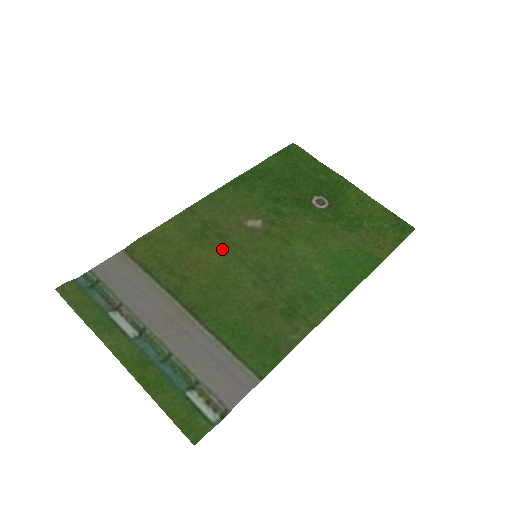
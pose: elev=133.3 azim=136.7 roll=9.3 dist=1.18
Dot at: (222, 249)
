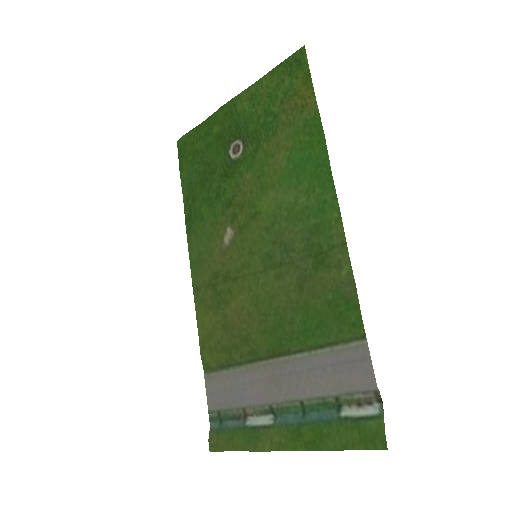
Dot at: (237, 286)
